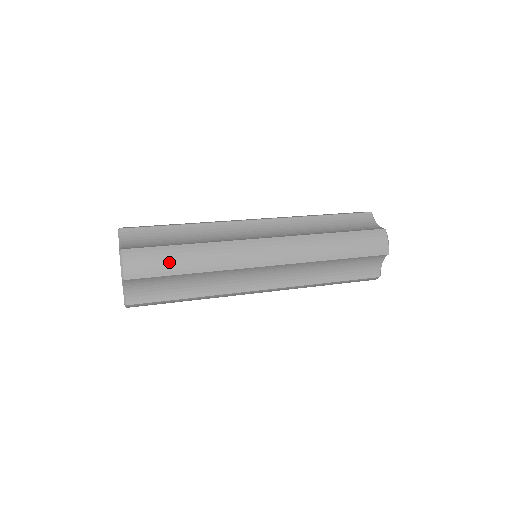
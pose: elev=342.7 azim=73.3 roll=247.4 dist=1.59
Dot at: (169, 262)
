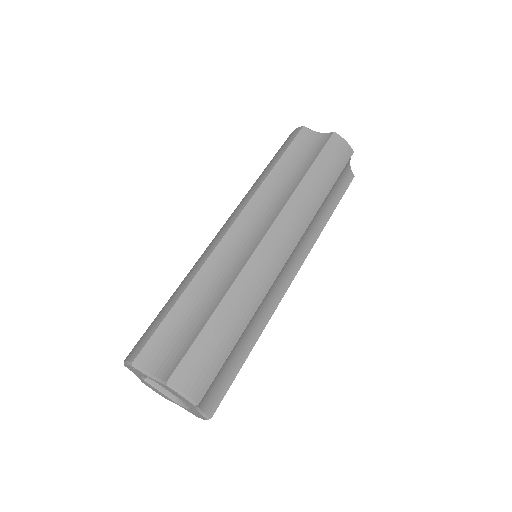
Dot at: occluded
